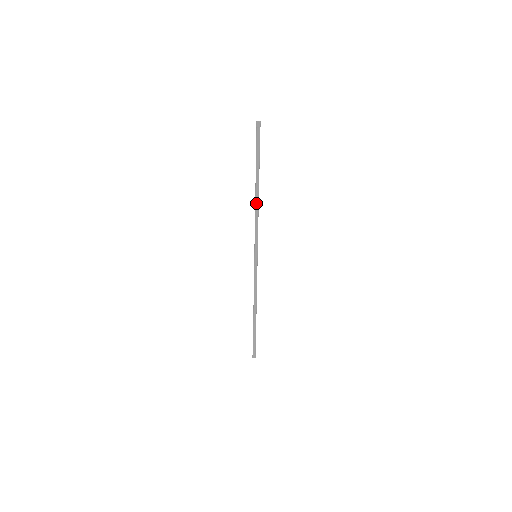
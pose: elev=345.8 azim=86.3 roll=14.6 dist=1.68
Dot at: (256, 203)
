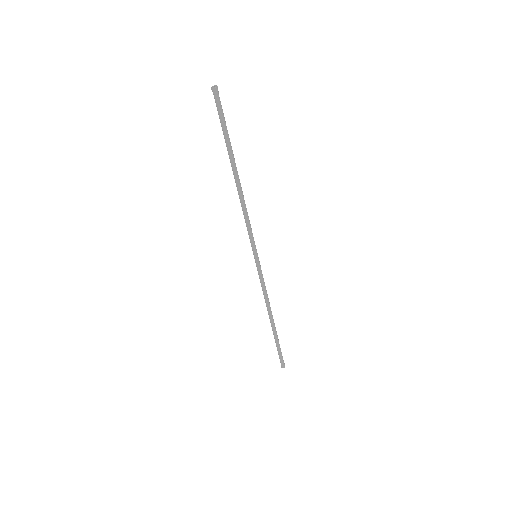
Dot at: (238, 193)
